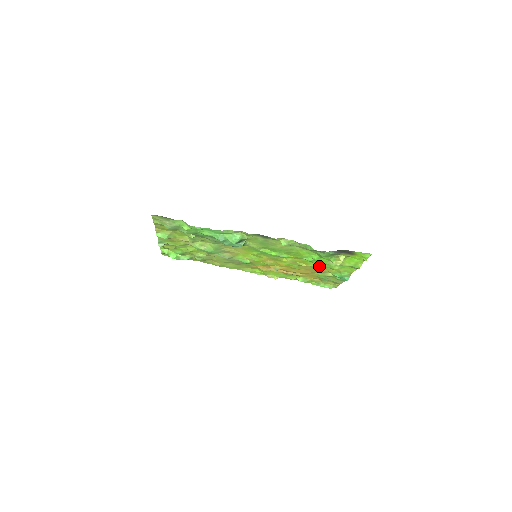
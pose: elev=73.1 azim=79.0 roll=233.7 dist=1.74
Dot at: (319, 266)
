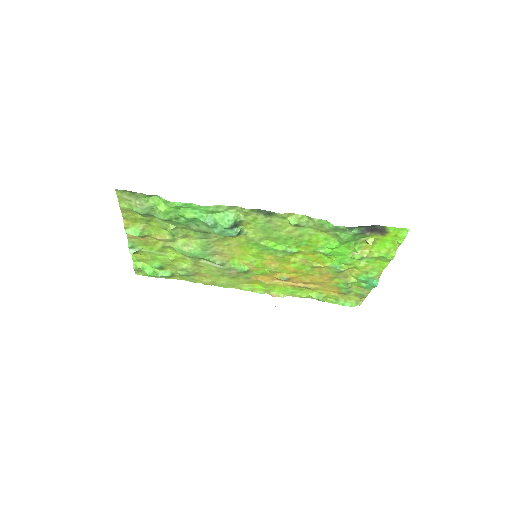
Dot at: (339, 264)
